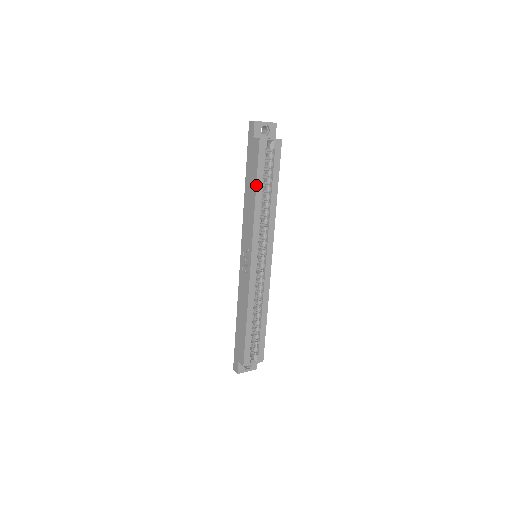
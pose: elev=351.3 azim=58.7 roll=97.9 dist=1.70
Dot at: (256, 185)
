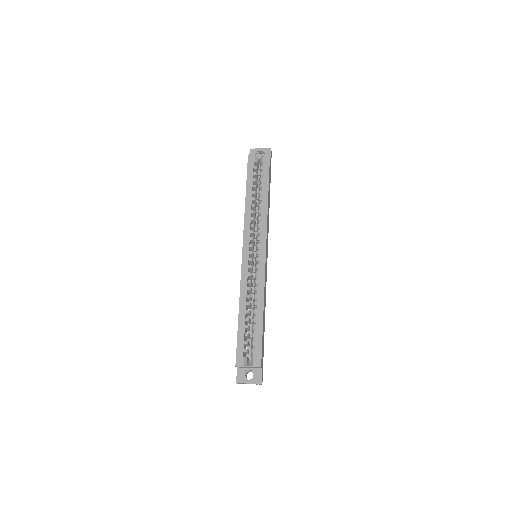
Dot at: (246, 189)
